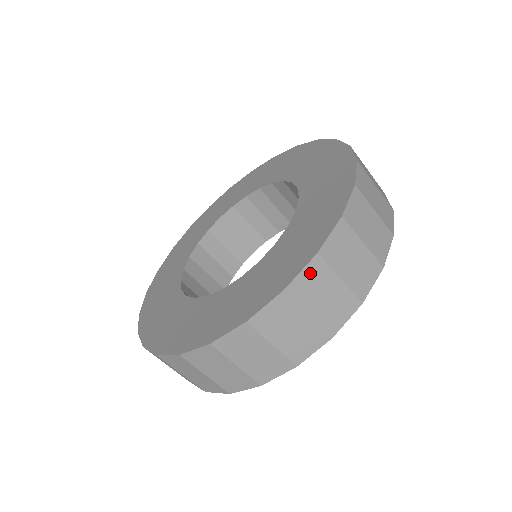
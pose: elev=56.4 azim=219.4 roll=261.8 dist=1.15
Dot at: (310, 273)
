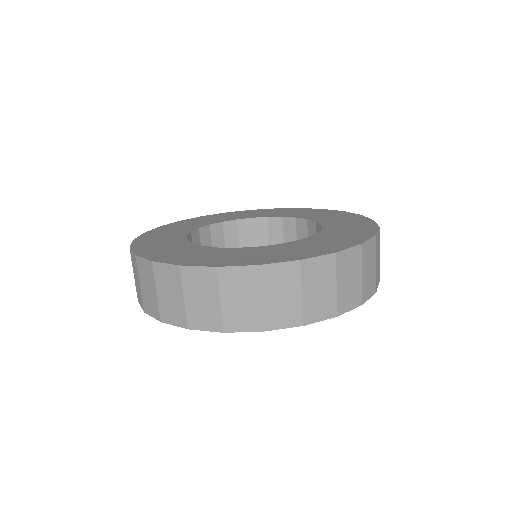
Dot at: (243, 273)
